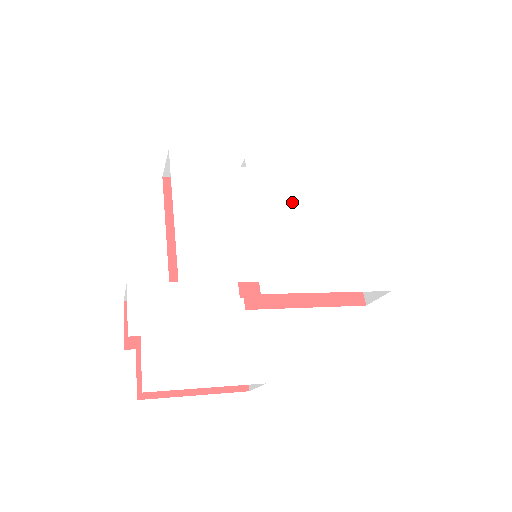
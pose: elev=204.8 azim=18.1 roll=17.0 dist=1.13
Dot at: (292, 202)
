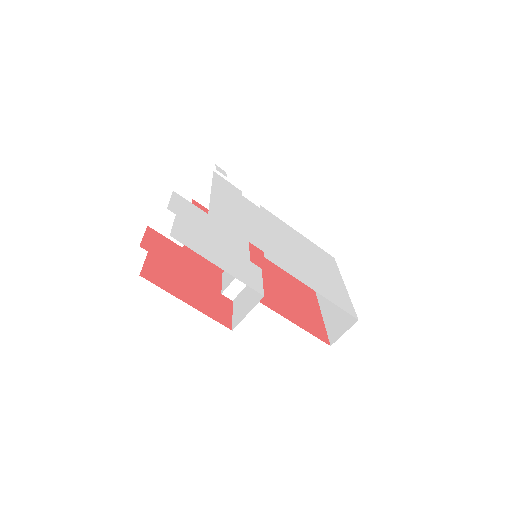
Dot at: (289, 239)
